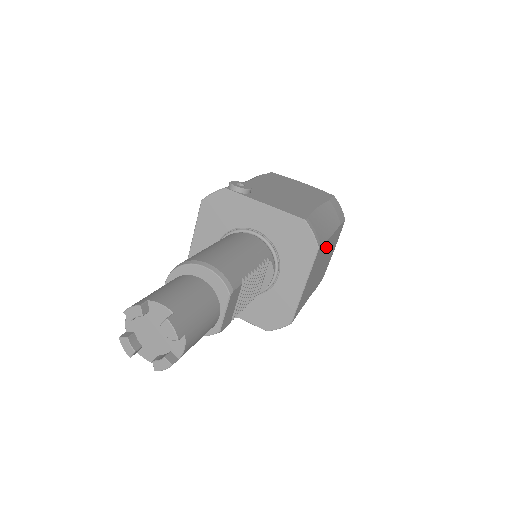
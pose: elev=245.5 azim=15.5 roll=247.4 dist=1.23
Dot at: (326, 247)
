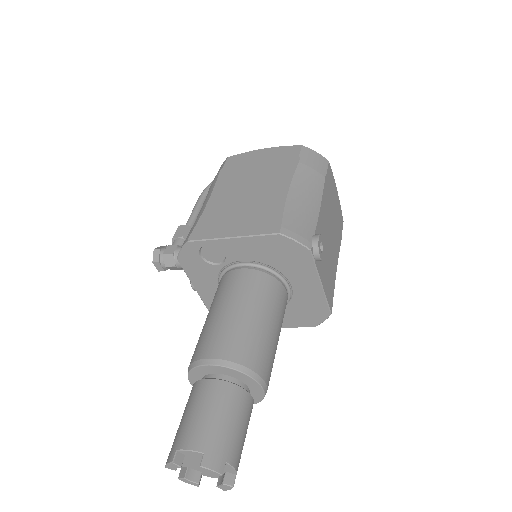
Dot at: occluded
